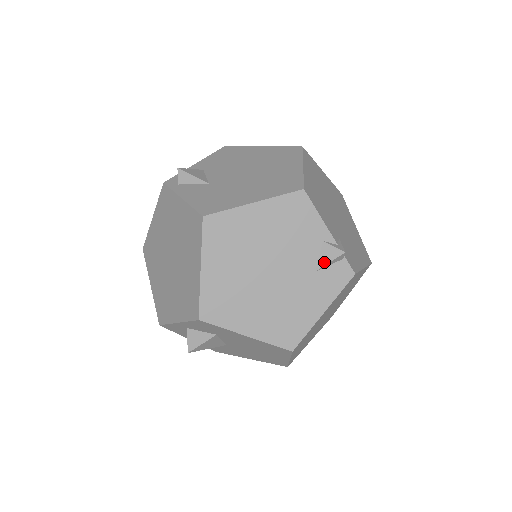
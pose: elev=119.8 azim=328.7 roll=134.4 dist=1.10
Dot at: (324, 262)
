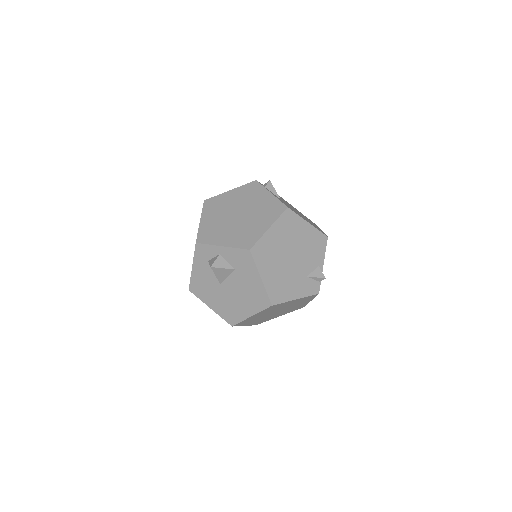
Dot at: (314, 275)
